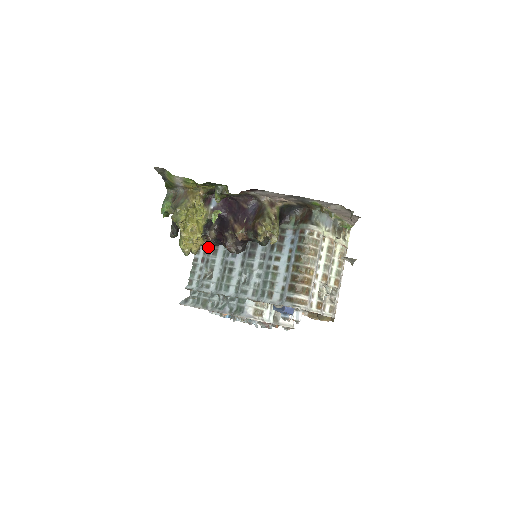
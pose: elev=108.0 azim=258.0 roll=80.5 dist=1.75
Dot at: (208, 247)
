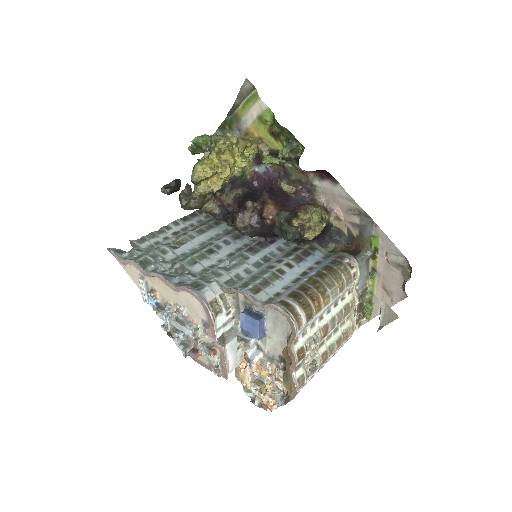
Dot at: (194, 226)
